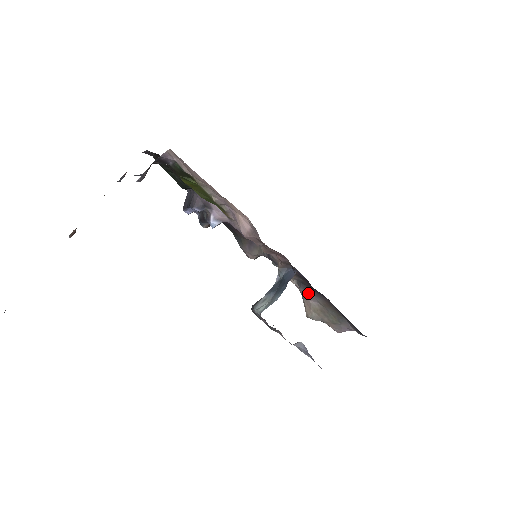
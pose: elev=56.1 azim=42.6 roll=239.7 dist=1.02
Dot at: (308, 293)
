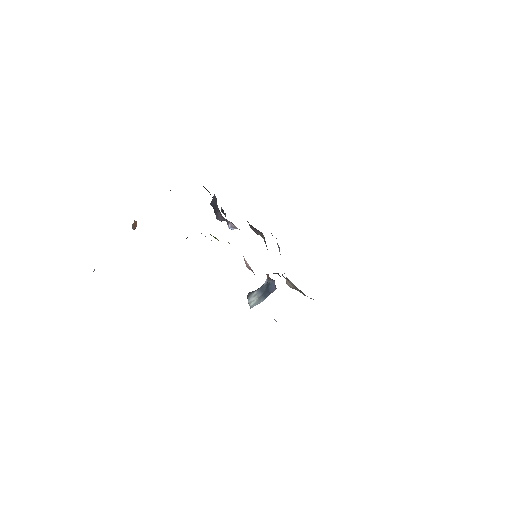
Dot at: (287, 279)
